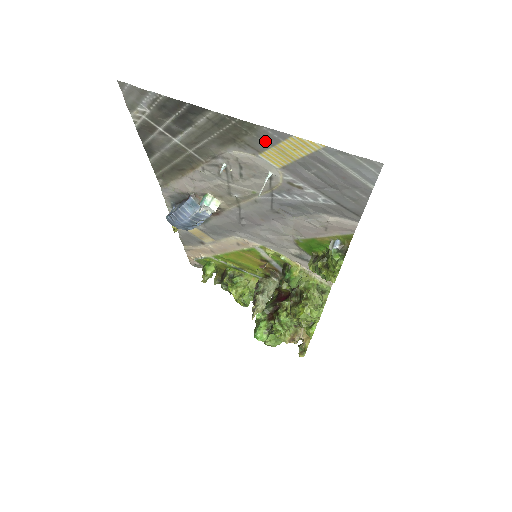
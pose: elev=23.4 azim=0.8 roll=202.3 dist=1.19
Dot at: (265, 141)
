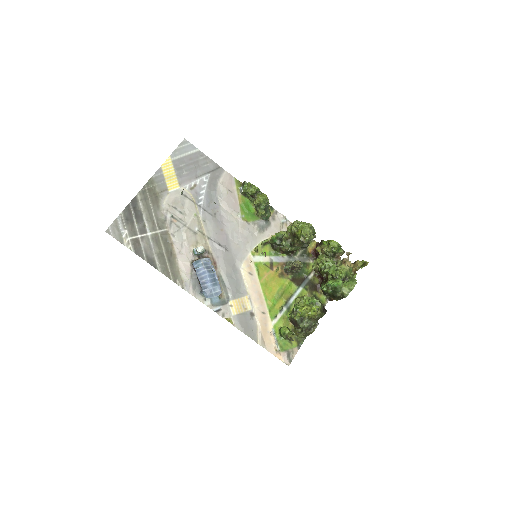
Dot at: (161, 182)
